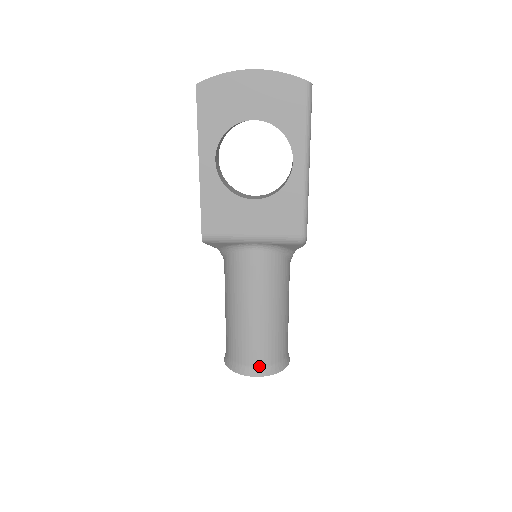
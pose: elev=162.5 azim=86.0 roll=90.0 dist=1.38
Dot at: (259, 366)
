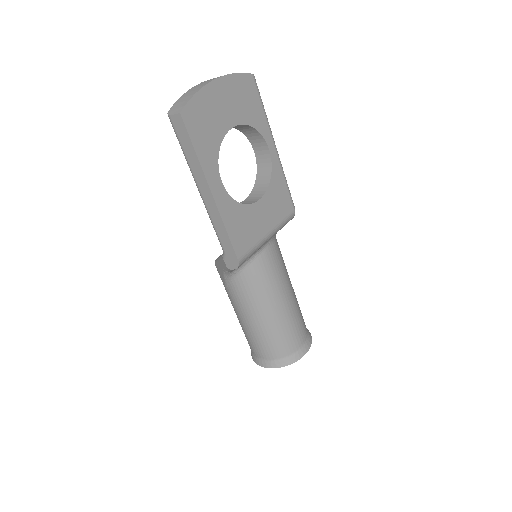
Dot at: (305, 341)
